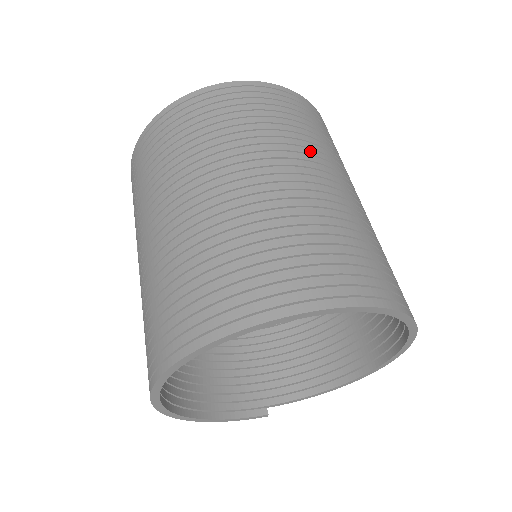
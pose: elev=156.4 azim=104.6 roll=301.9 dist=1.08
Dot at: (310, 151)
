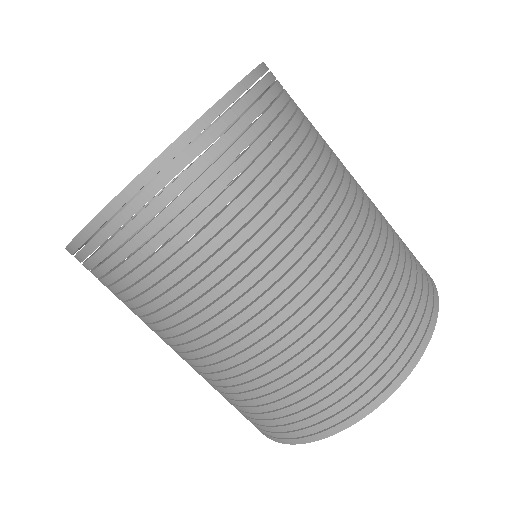
Dot at: (334, 159)
